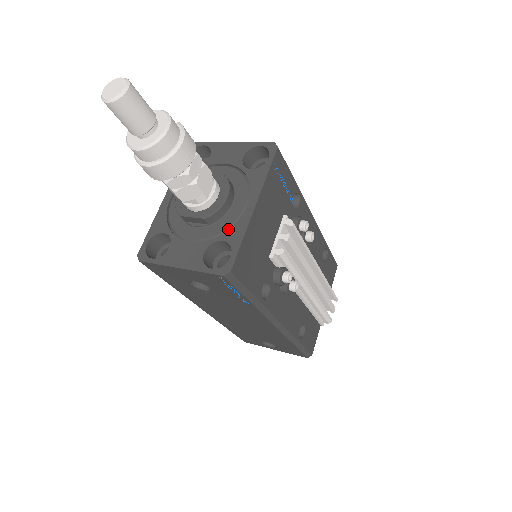
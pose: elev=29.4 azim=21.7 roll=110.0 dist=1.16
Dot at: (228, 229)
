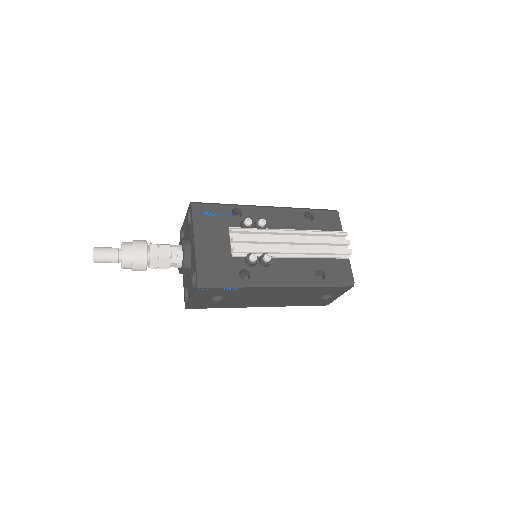
Dot at: occluded
